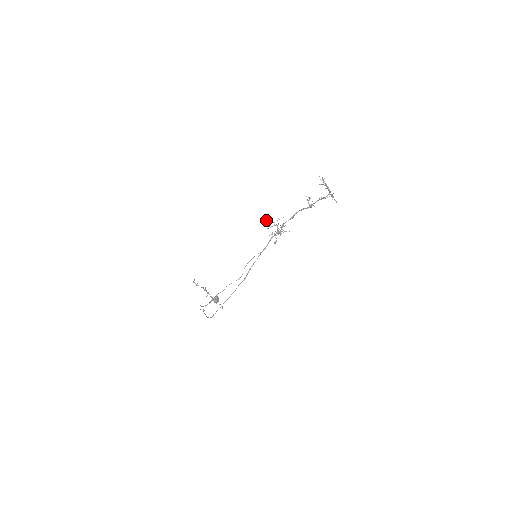
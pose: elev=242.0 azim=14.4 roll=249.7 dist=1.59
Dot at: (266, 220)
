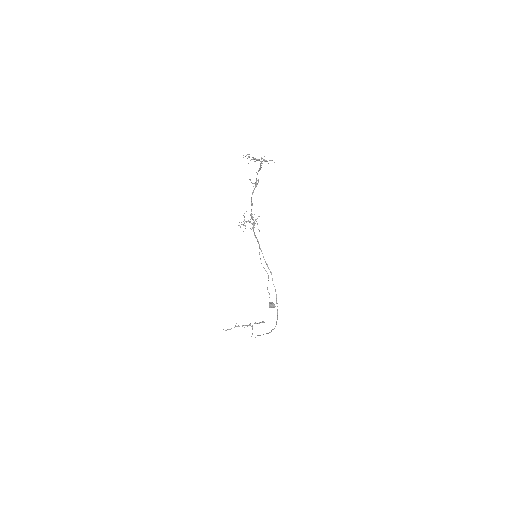
Dot at: occluded
